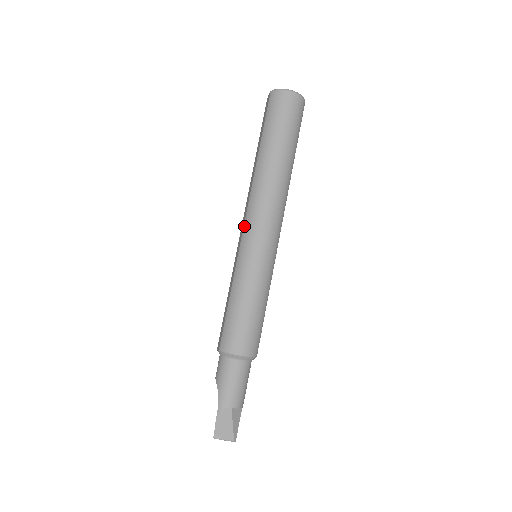
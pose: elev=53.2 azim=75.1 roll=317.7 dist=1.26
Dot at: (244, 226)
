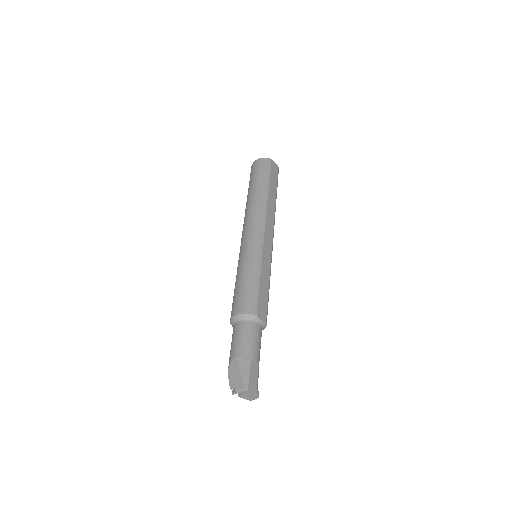
Dot at: occluded
